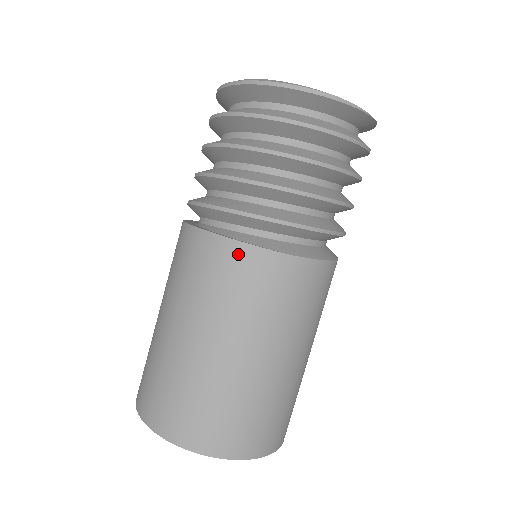
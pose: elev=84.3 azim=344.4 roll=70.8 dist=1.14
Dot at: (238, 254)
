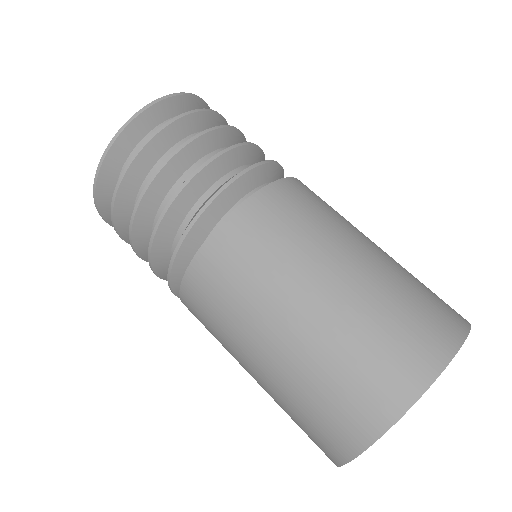
Dot at: (293, 186)
